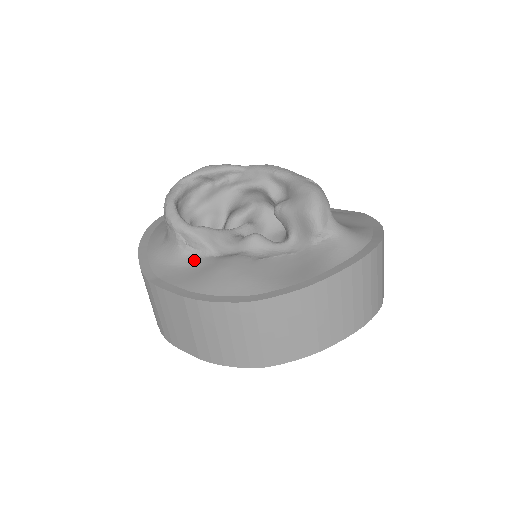
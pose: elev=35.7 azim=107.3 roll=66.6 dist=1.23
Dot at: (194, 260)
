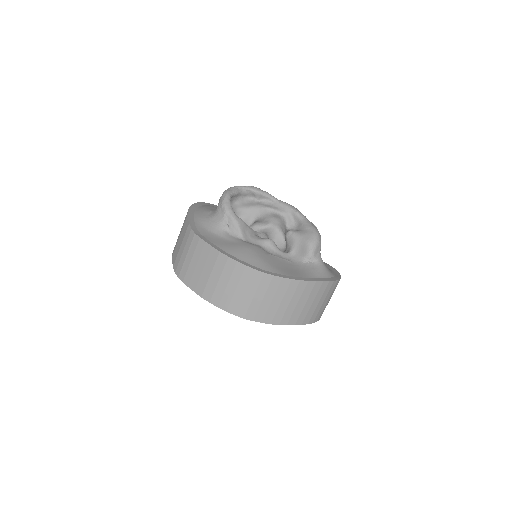
Dot at: (228, 236)
